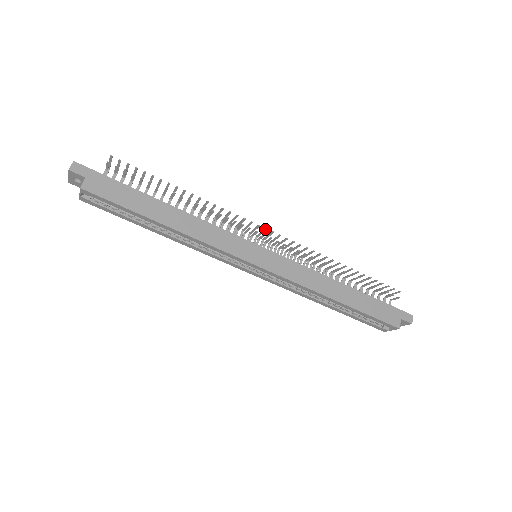
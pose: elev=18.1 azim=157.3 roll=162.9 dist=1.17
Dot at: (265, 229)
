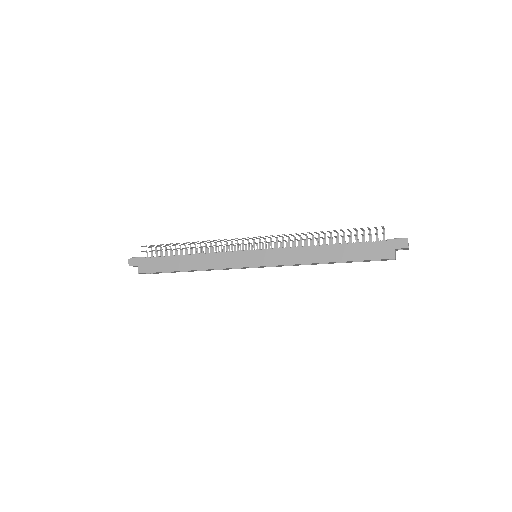
Dot at: occluded
